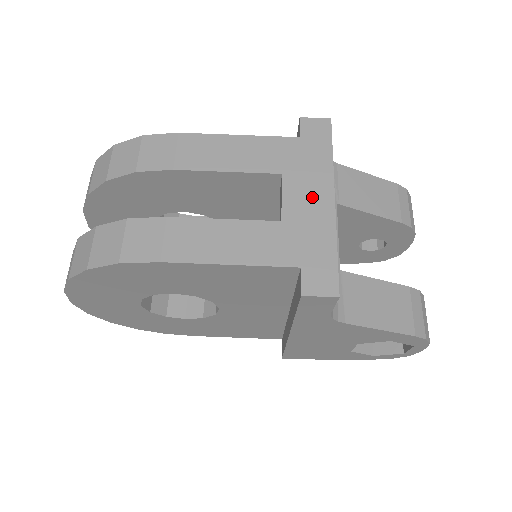
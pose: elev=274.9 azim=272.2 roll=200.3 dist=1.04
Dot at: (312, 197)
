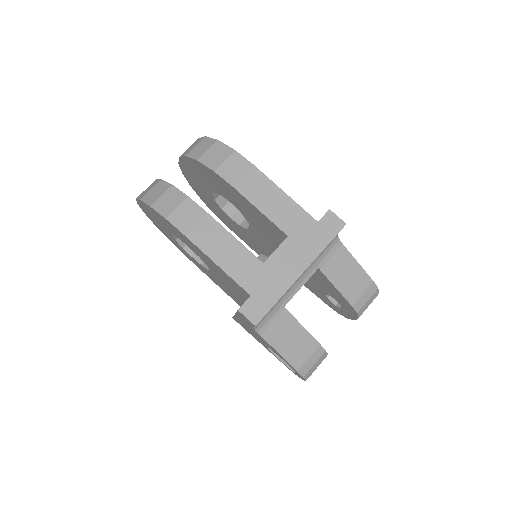
Dot at: (291, 263)
